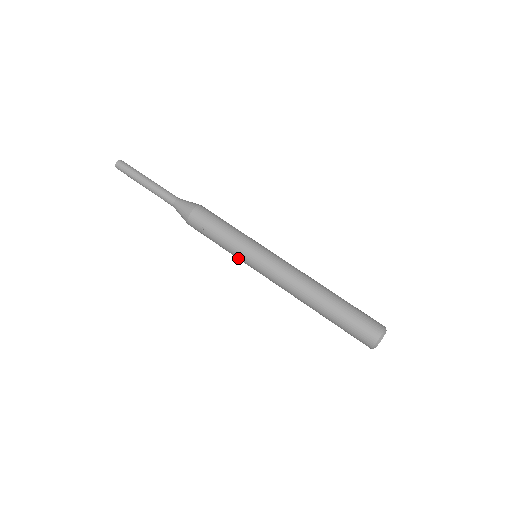
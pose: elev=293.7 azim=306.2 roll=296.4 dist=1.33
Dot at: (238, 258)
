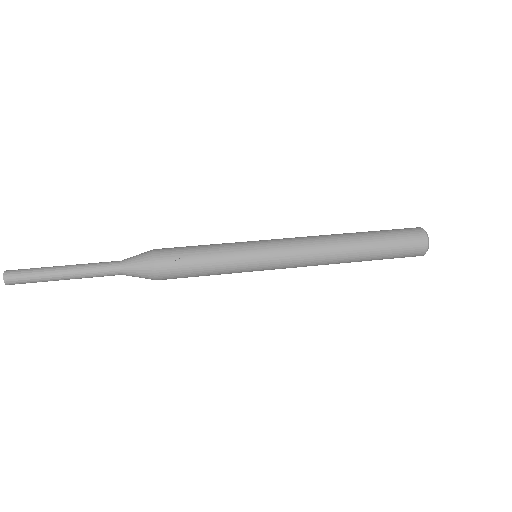
Dot at: (241, 264)
